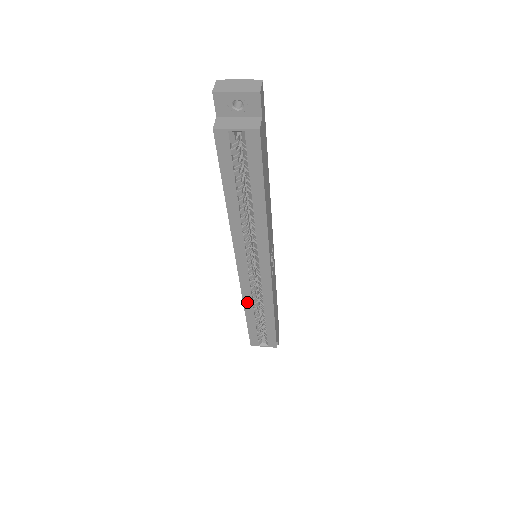
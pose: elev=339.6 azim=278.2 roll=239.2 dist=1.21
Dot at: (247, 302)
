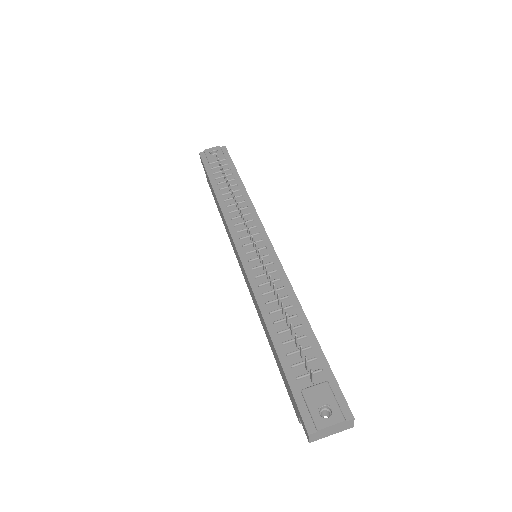
Dot at: occluded
